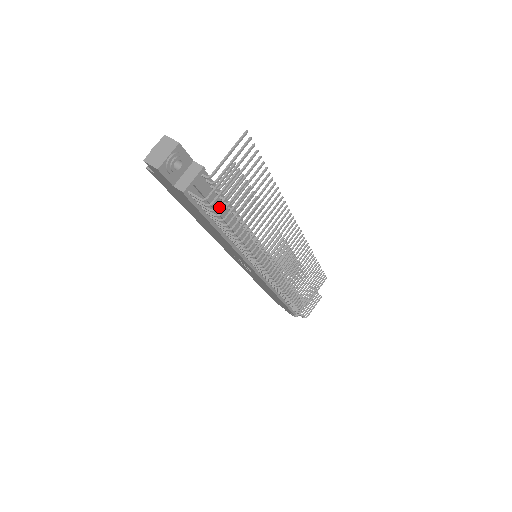
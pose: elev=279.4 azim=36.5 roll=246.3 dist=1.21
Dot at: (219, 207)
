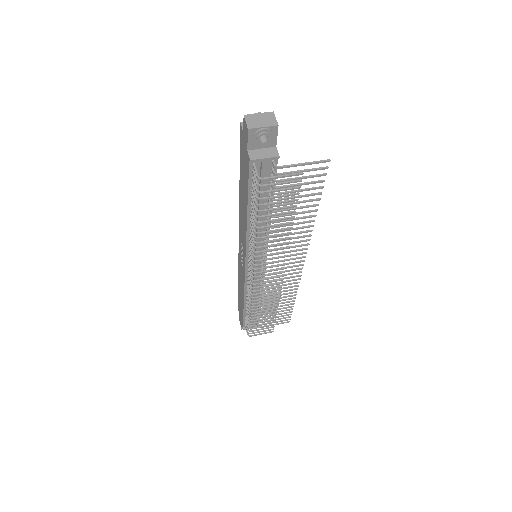
Dot at: (264, 193)
